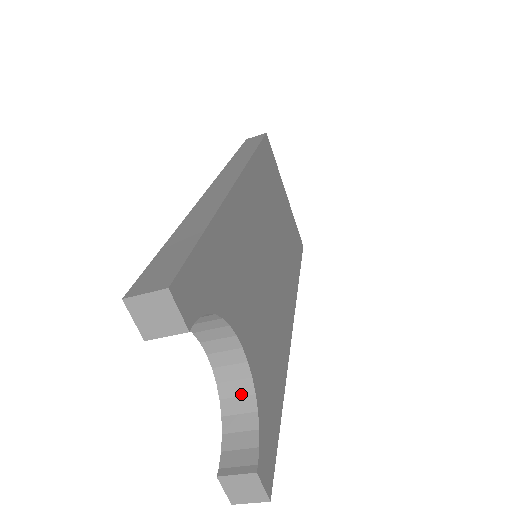
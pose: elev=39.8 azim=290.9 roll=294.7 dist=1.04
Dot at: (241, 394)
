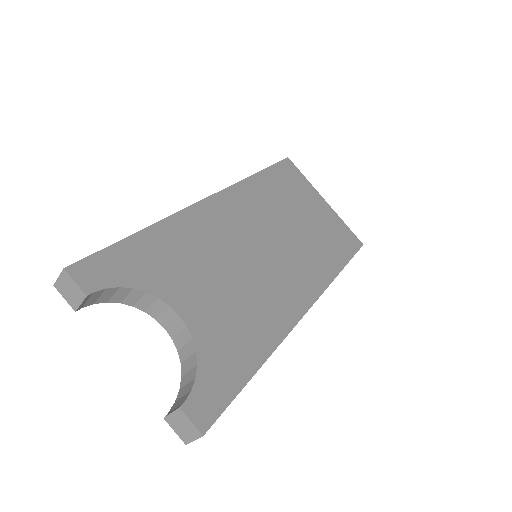
Dot at: (189, 355)
